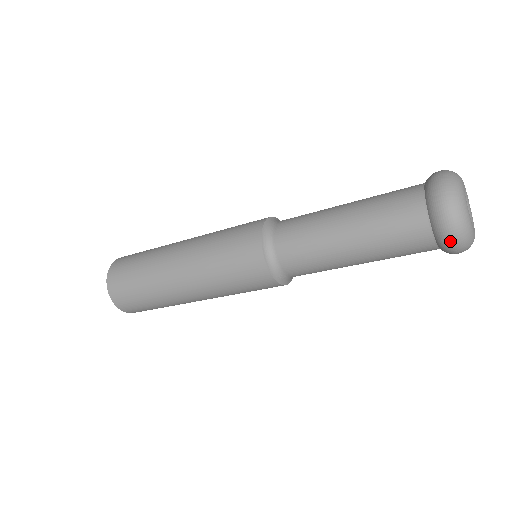
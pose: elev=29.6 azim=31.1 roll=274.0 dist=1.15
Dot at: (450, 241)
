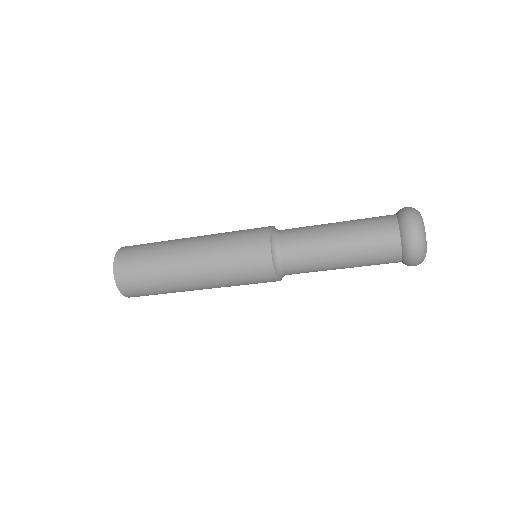
Dot at: (413, 261)
